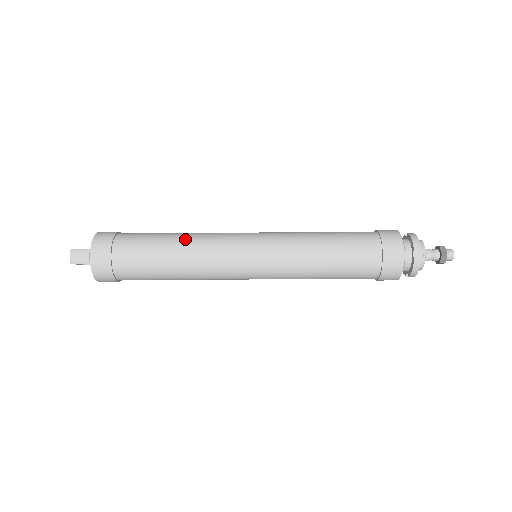
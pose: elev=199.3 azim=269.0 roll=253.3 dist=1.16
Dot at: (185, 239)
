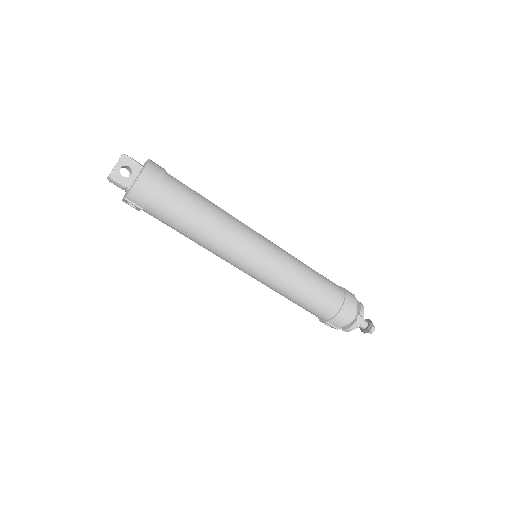
Dot at: occluded
